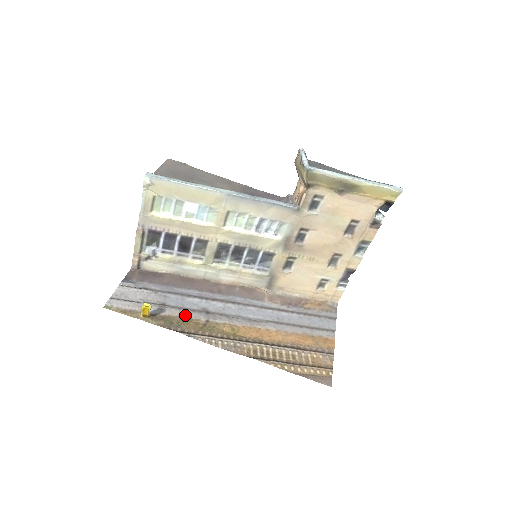
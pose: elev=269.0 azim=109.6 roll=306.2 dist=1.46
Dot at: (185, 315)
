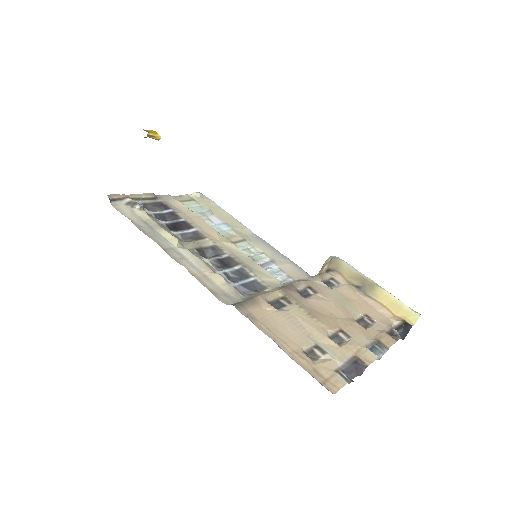
Dot at: occluded
